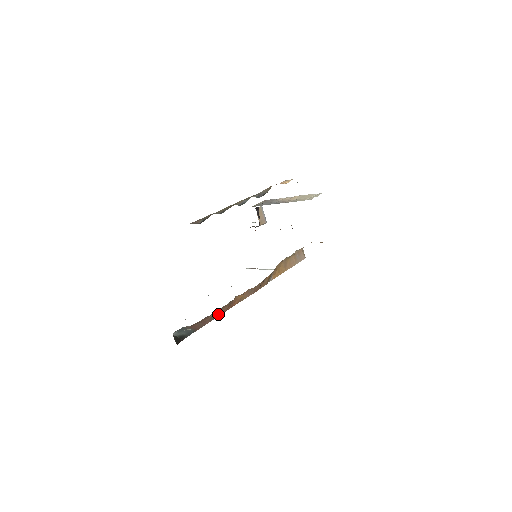
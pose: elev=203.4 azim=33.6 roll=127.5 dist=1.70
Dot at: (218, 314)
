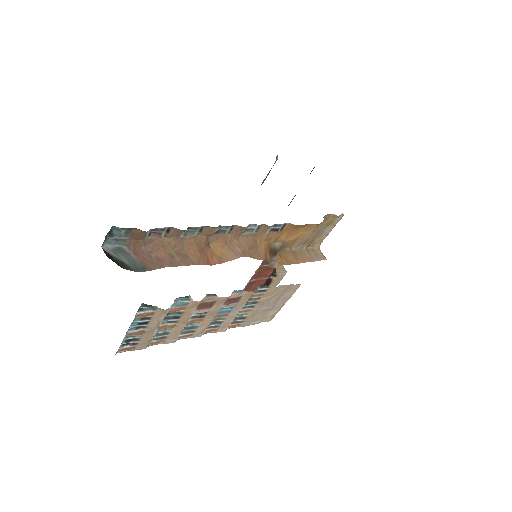
Dot at: (184, 260)
